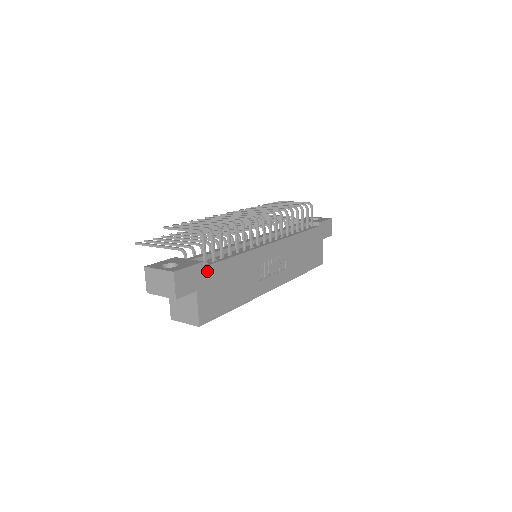
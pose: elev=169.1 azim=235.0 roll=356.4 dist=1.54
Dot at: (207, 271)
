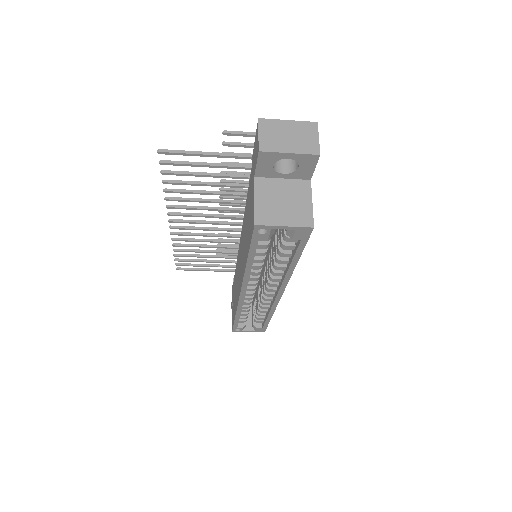
Dot at: occluded
